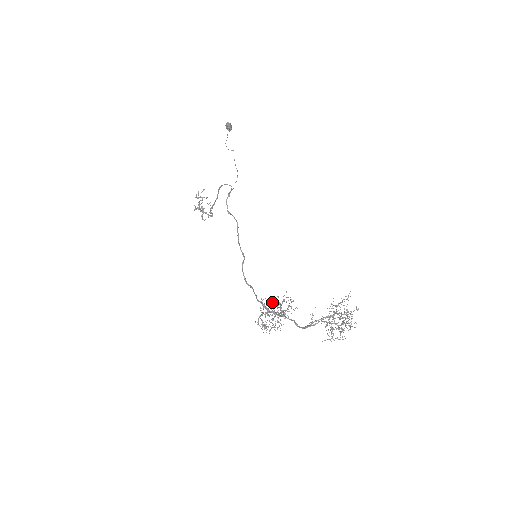
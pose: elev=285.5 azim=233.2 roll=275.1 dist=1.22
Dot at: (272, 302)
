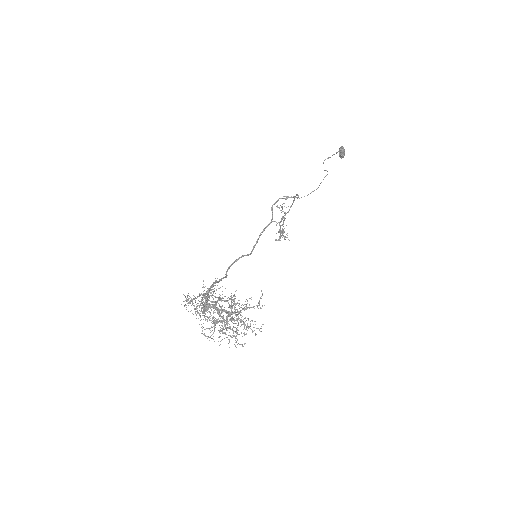
Dot at: occluded
